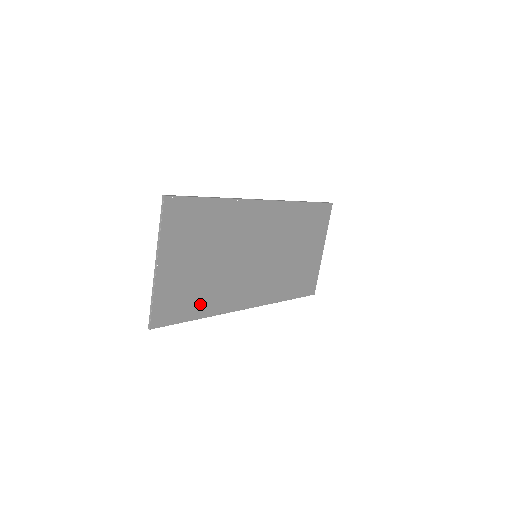
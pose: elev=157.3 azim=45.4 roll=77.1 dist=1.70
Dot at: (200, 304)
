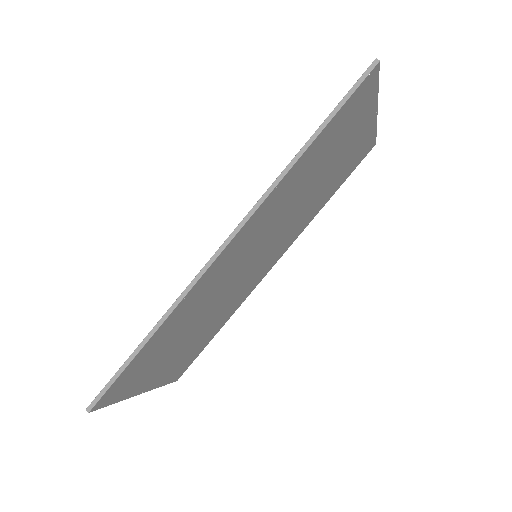
Dot at: (213, 330)
